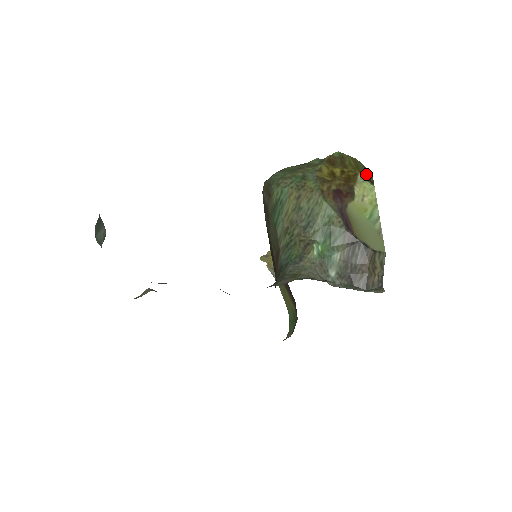
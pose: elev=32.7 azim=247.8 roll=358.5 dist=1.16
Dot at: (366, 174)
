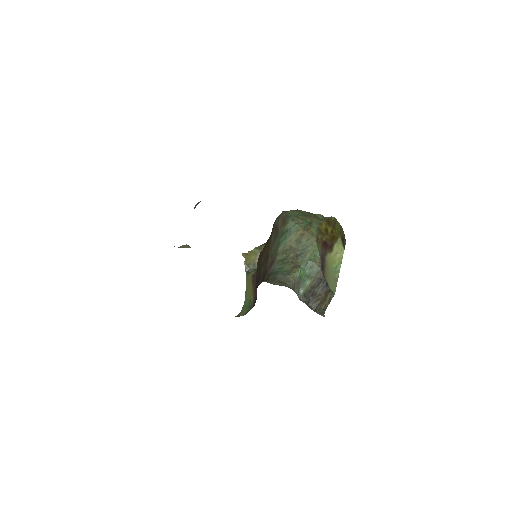
Dot at: (343, 239)
